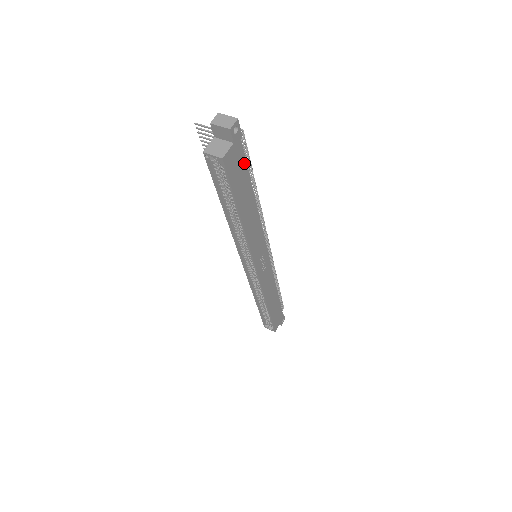
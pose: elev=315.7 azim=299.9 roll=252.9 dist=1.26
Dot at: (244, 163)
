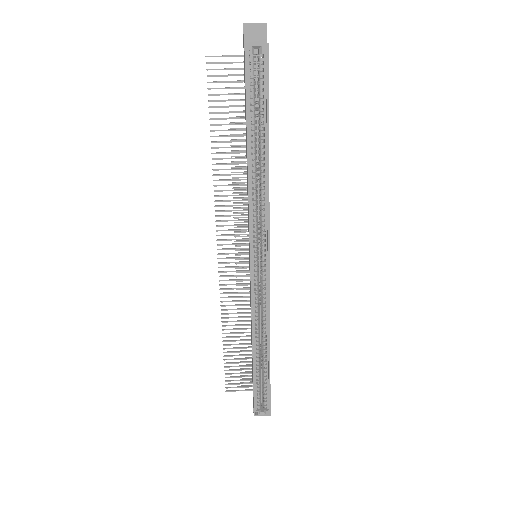
Dot at: occluded
